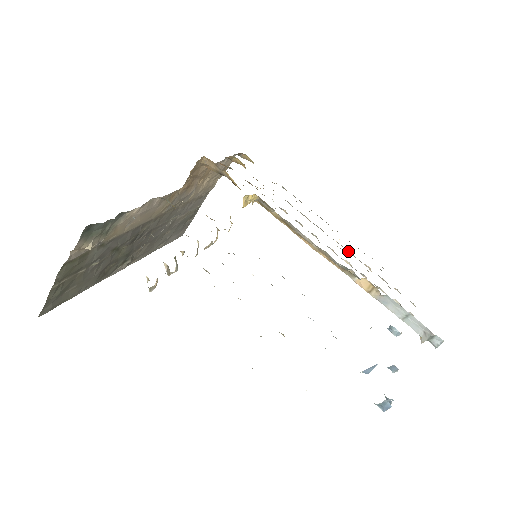
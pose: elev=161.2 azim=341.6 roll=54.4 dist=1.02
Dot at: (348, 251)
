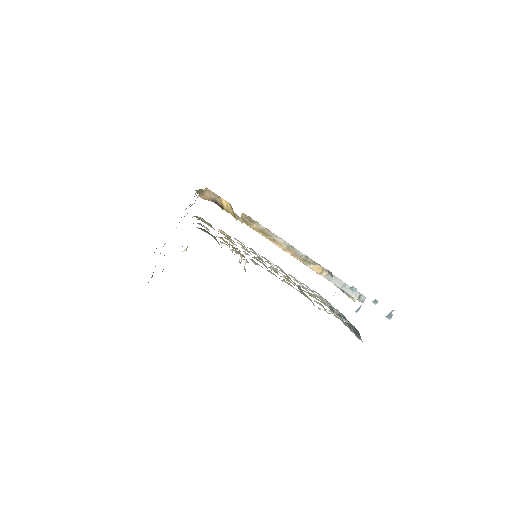
Dot at: occluded
